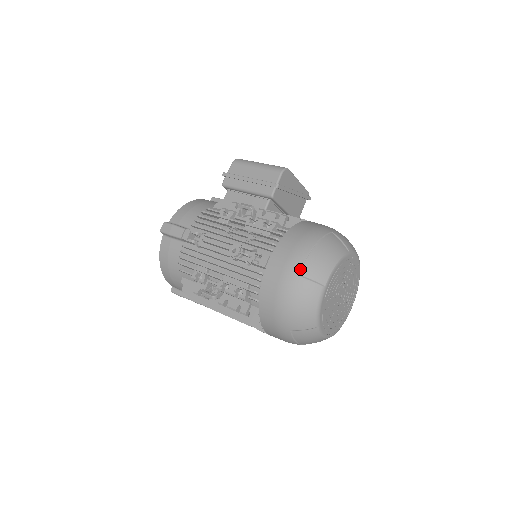
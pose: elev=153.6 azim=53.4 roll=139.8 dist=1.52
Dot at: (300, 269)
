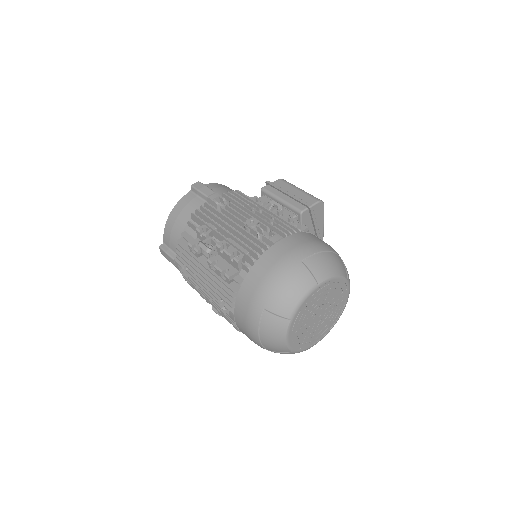
Dot at: (306, 257)
